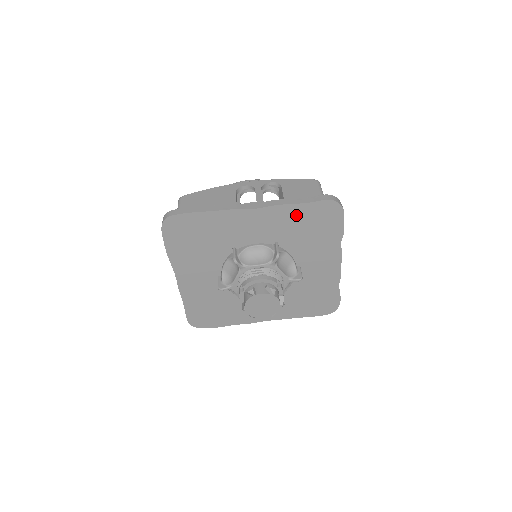
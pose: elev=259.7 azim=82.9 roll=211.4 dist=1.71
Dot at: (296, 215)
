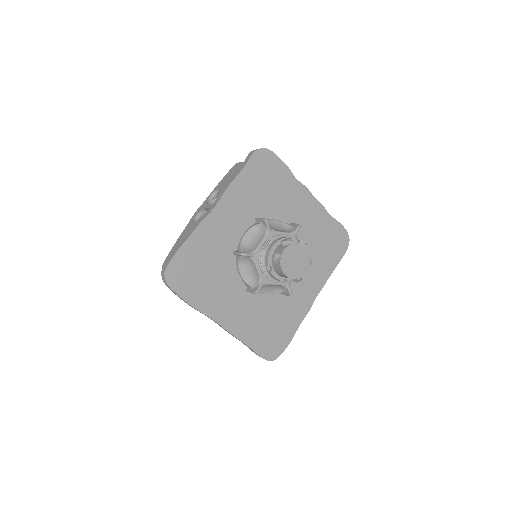
Dot at: (246, 184)
